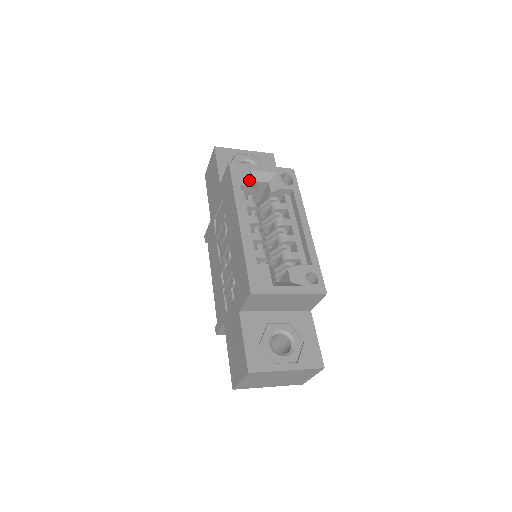
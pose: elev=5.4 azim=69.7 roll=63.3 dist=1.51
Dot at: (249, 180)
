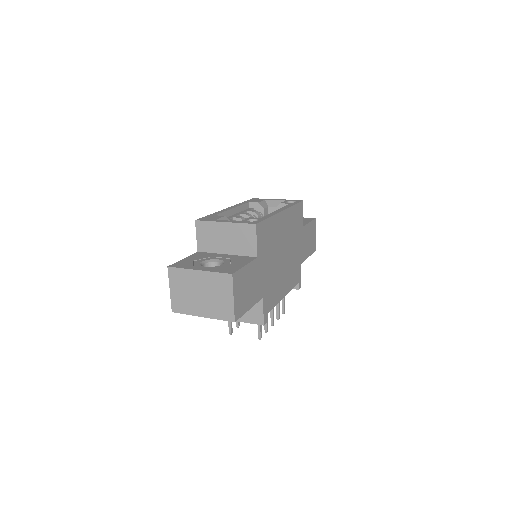
Dot at: (258, 201)
